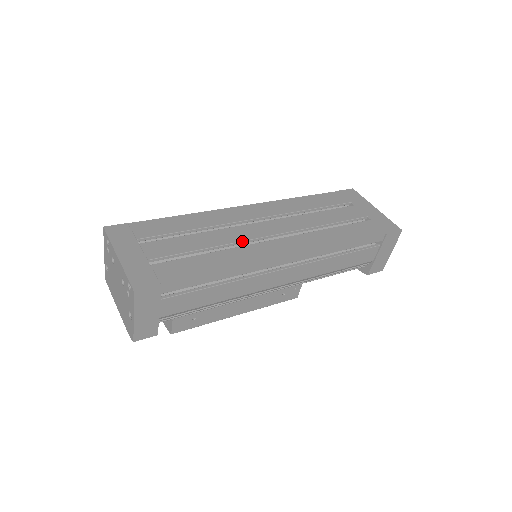
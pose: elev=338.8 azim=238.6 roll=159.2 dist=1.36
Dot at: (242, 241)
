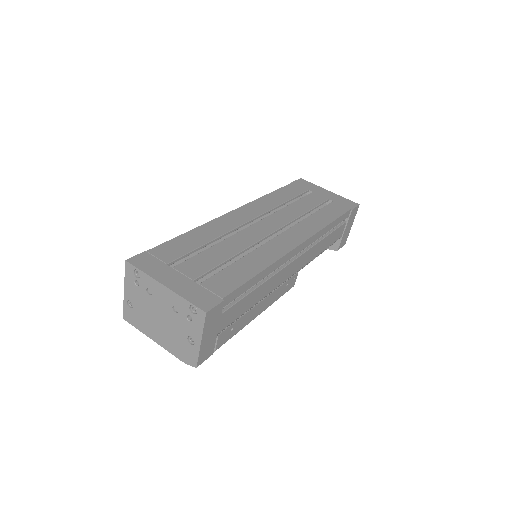
Dot at: (256, 242)
